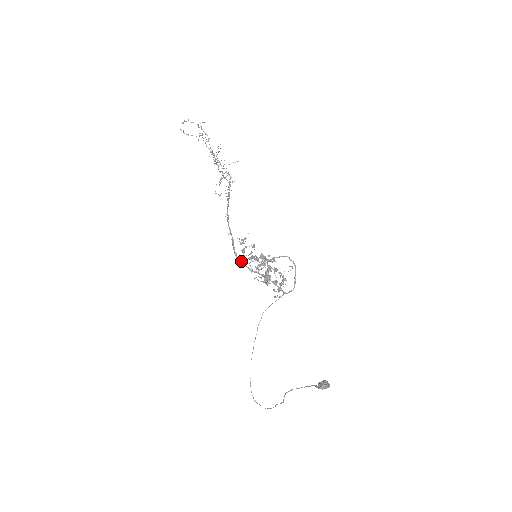
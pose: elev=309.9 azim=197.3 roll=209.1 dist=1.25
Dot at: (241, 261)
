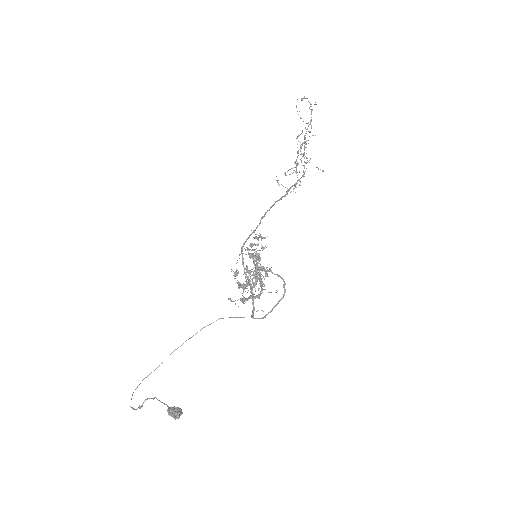
Dot at: occluded
